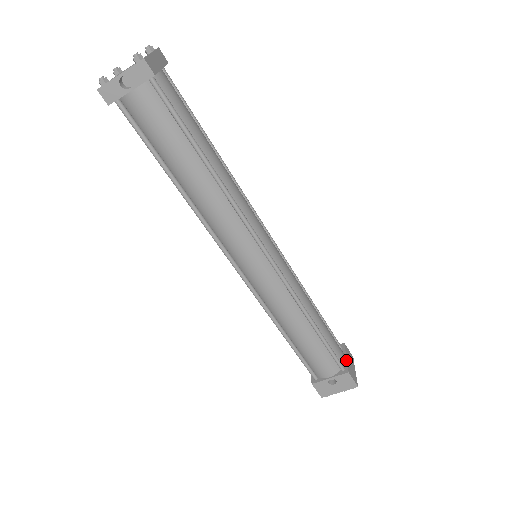
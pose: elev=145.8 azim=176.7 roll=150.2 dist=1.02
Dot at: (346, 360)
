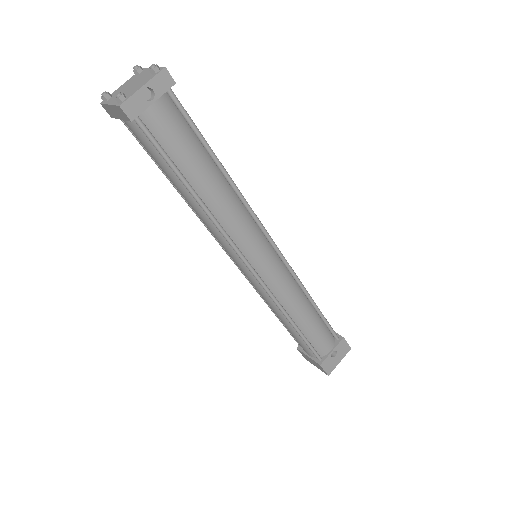
Dot at: occluded
